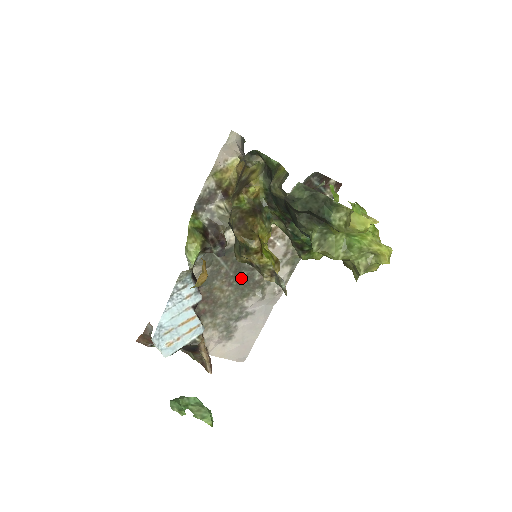
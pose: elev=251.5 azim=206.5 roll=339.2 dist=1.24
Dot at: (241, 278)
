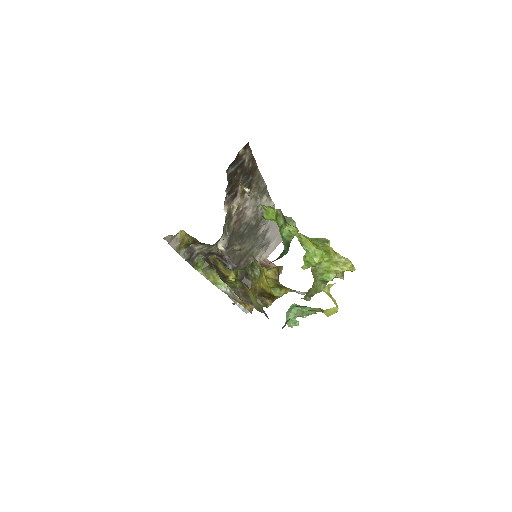
Dot at: (247, 234)
